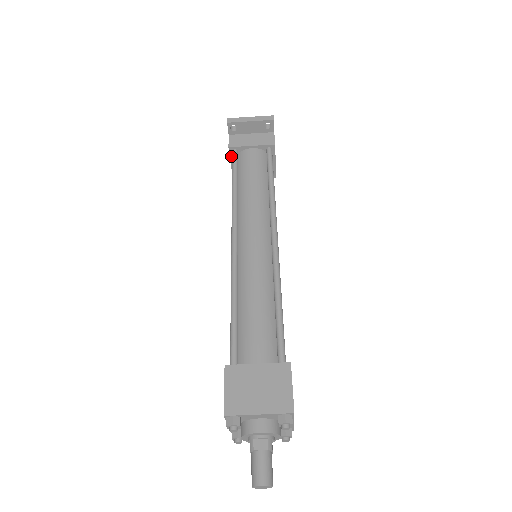
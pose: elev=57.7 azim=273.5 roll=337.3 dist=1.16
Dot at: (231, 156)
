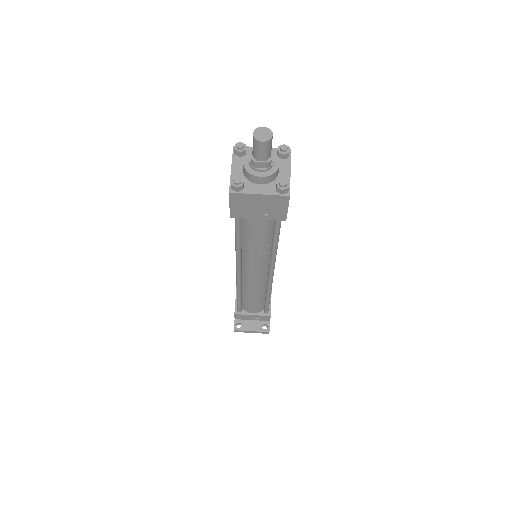
Dot at: occluded
